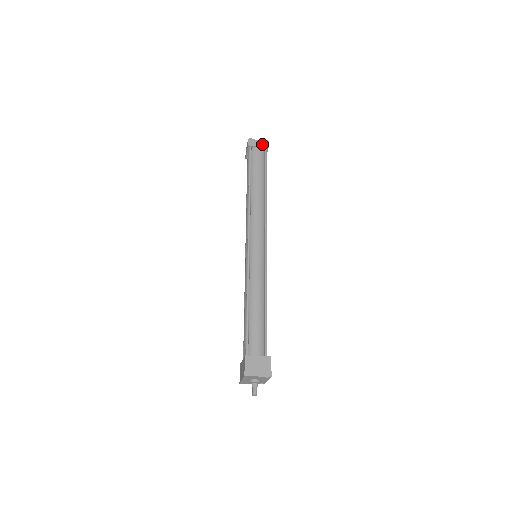
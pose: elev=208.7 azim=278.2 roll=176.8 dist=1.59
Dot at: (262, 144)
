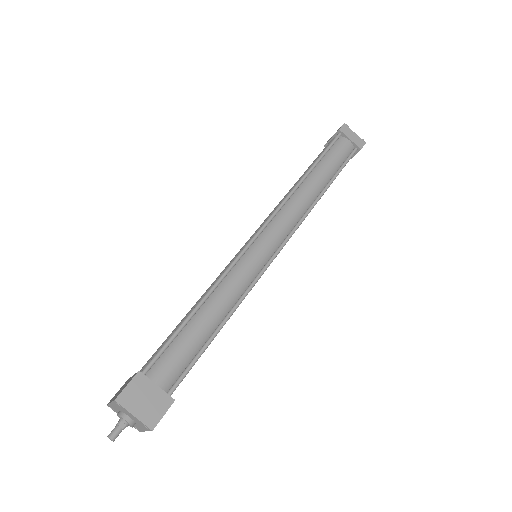
Dot at: (356, 140)
